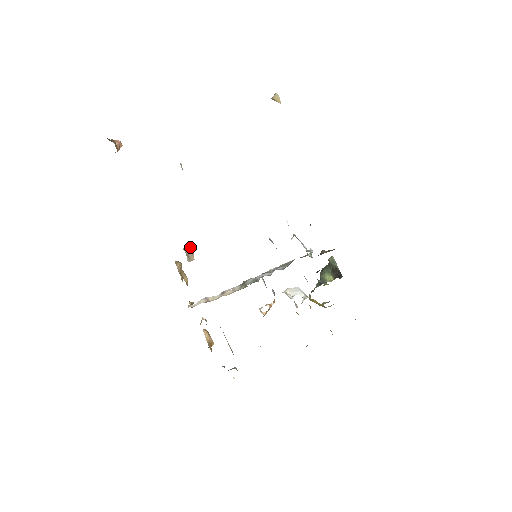
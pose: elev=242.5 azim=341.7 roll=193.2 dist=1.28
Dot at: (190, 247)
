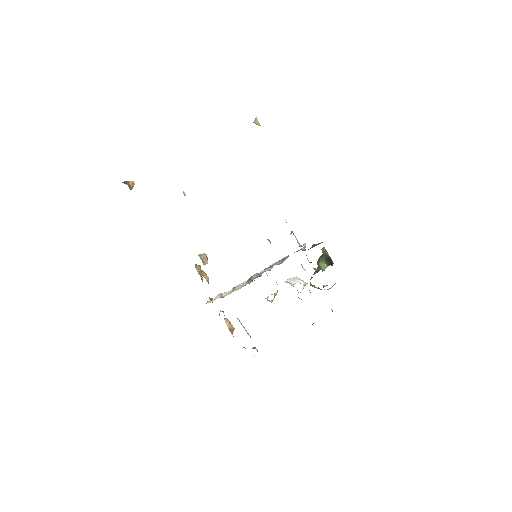
Dot at: (204, 253)
